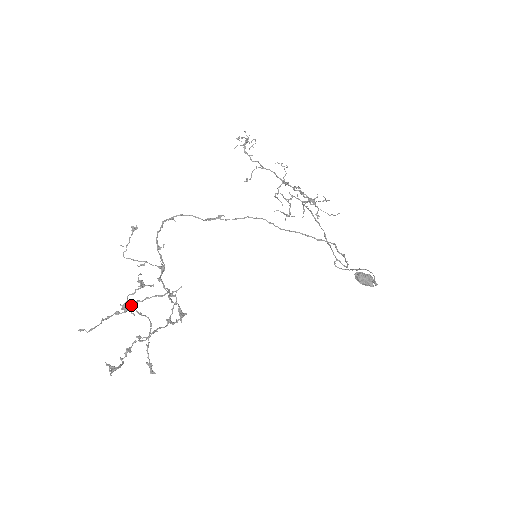
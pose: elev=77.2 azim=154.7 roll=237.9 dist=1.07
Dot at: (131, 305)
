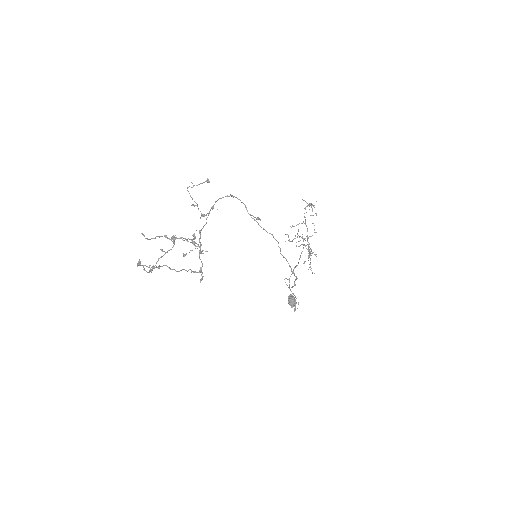
Dot at: (176, 237)
